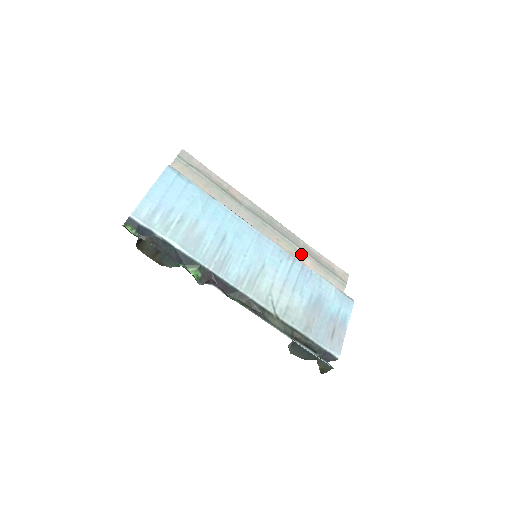
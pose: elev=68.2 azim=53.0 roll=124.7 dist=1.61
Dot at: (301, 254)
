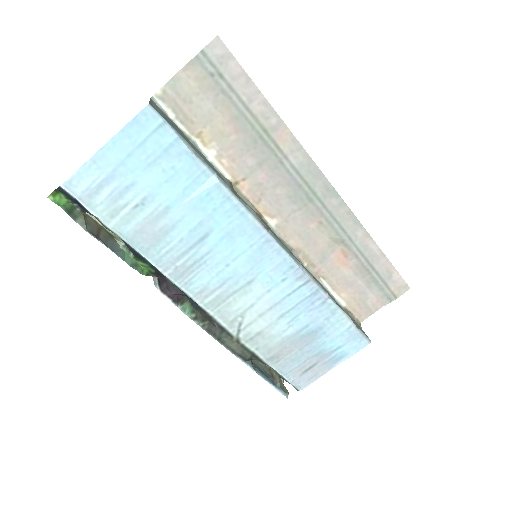
Dot at: (348, 249)
